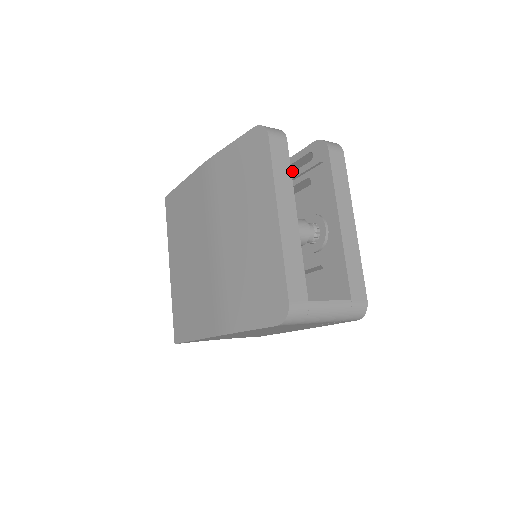
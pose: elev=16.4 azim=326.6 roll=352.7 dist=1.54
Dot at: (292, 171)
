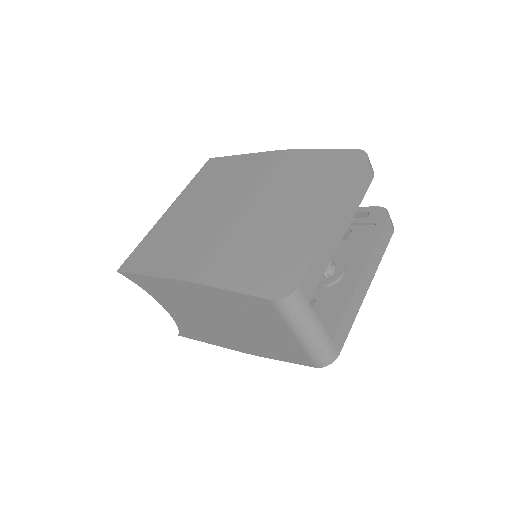
Dot at: occluded
